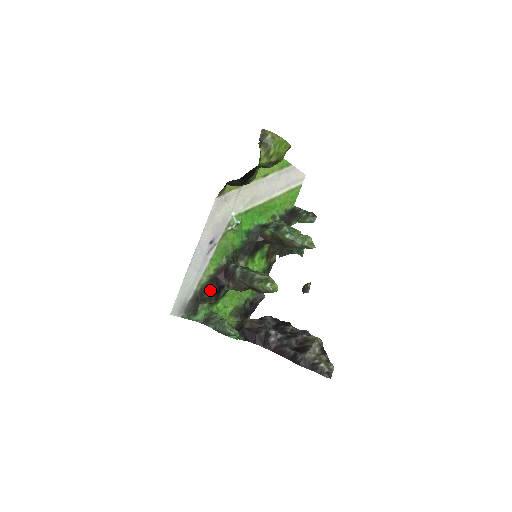
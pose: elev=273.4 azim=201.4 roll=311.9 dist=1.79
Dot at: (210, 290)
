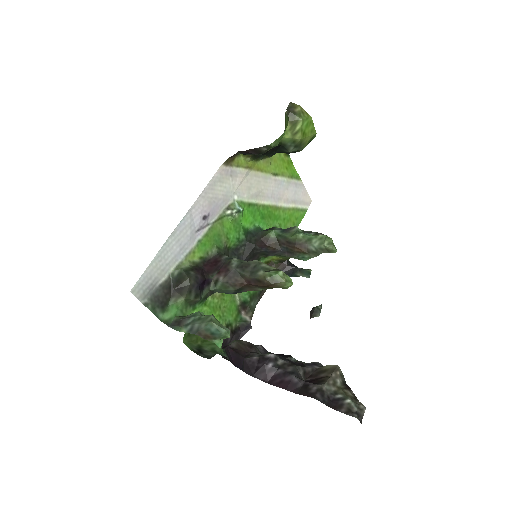
Dot at: (192, 277)
